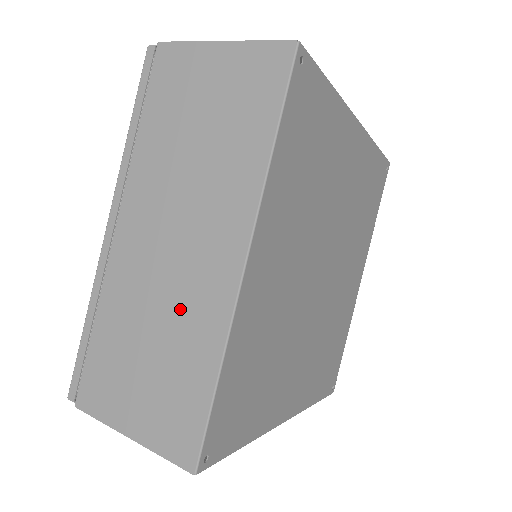
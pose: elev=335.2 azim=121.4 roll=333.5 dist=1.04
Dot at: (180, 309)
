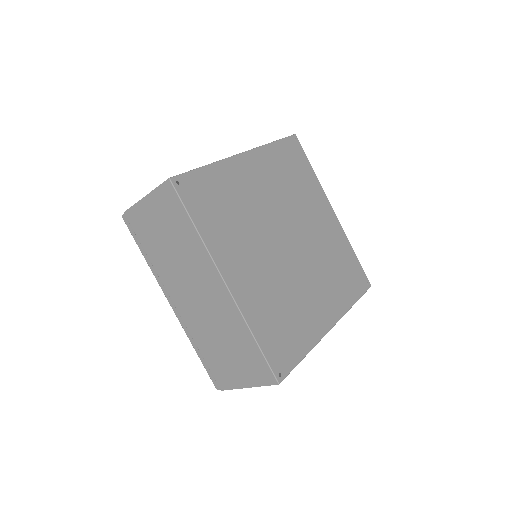
Dot at: occluded
